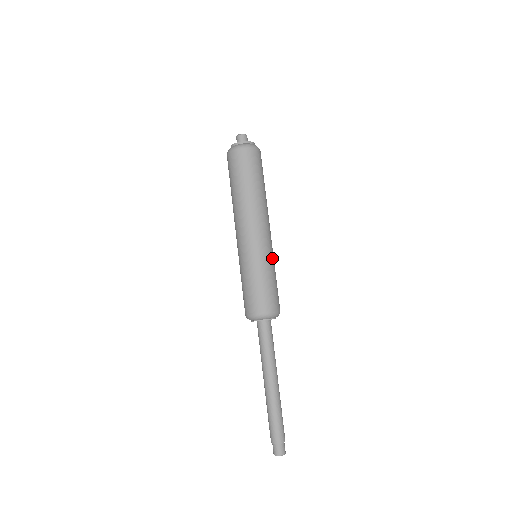
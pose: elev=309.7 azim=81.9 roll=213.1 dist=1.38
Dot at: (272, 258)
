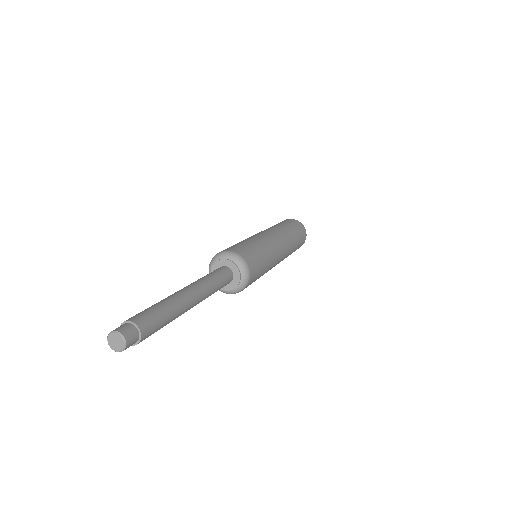
Dot at: (269, 248)
